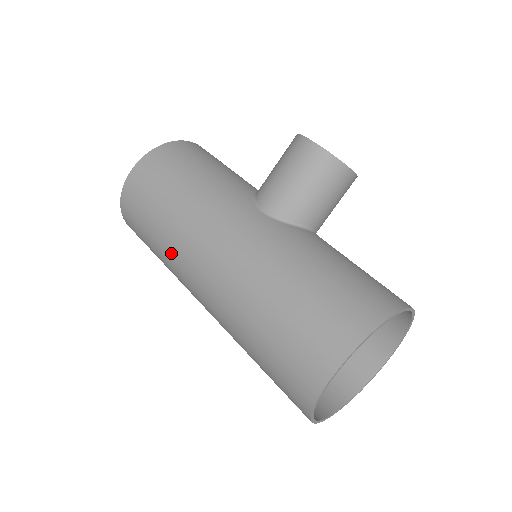
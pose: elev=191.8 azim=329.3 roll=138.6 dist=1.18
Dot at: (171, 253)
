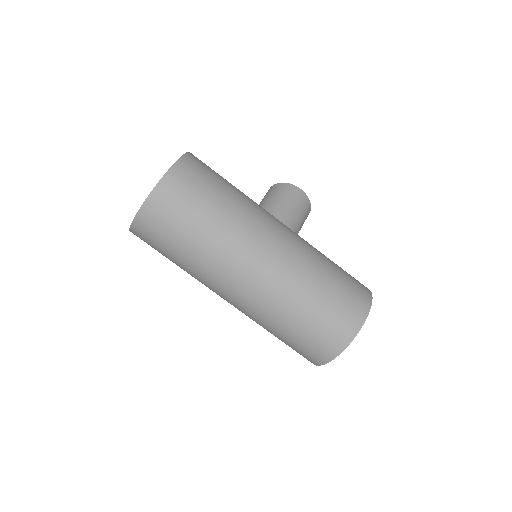
Dot at: (229, 236)
